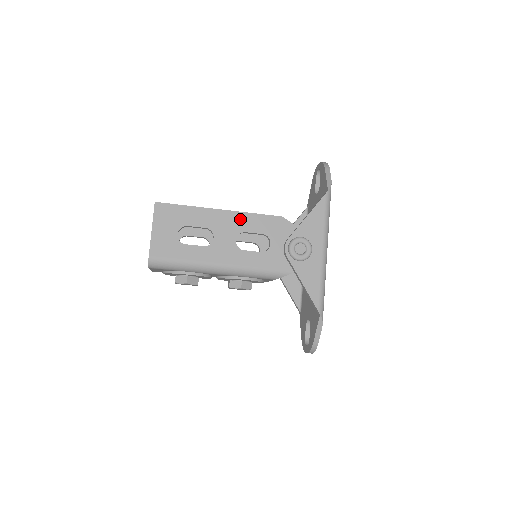
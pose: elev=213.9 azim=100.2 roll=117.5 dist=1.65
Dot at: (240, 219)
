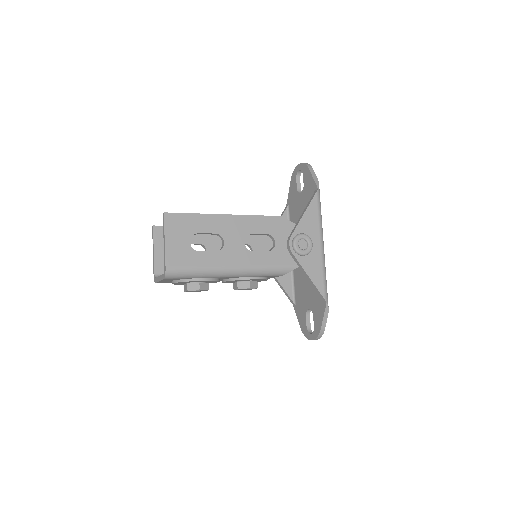
Dot at: (245, 222)
